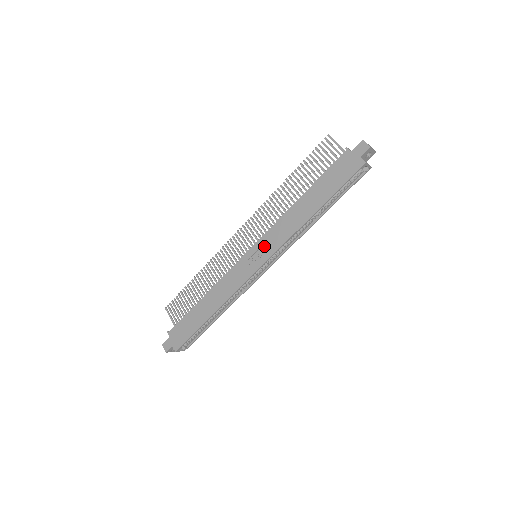
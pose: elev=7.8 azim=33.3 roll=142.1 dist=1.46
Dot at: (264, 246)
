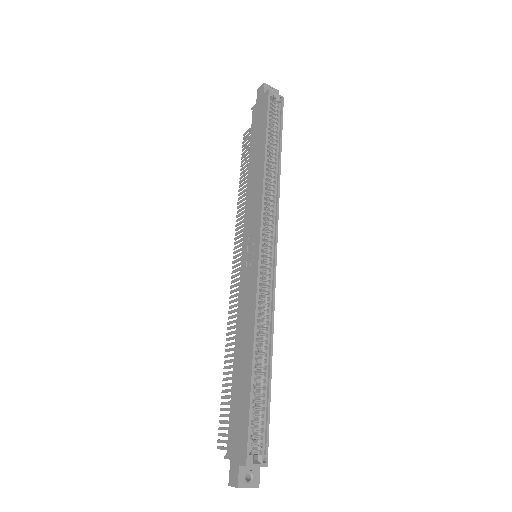
Dot at: (250, 230)
